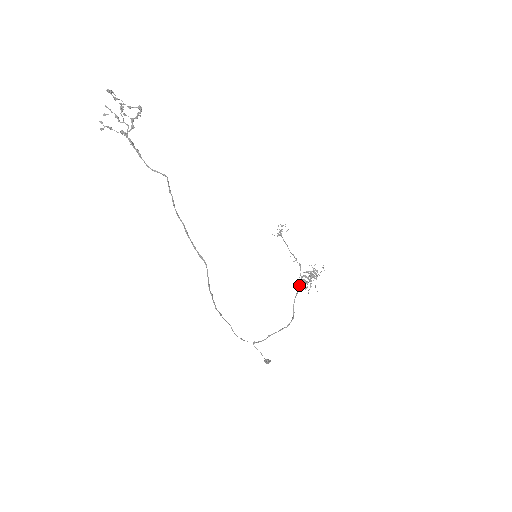
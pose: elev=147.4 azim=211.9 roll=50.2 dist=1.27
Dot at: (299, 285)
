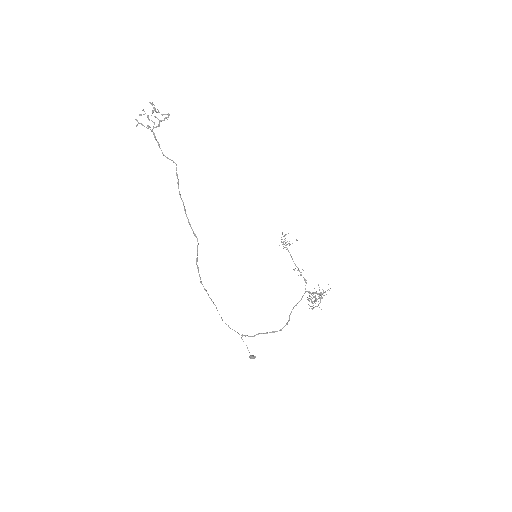
Dot at: (301, 298)
